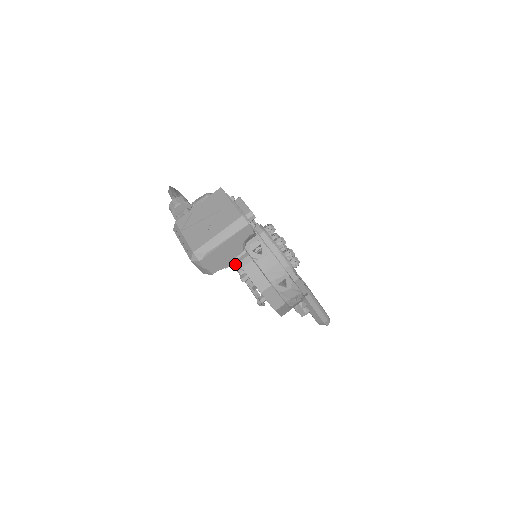
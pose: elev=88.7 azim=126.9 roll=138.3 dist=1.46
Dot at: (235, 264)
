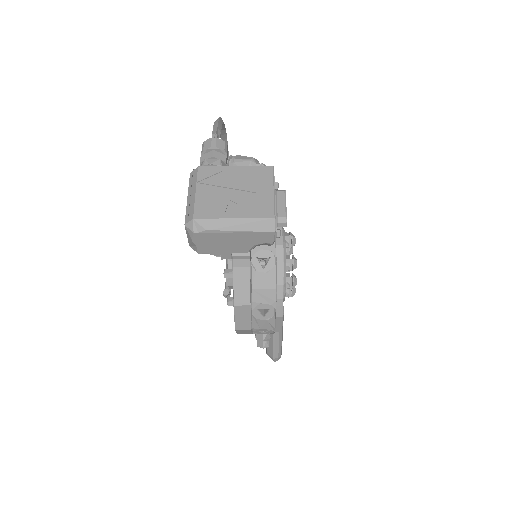
Dot at: (229, 258)
